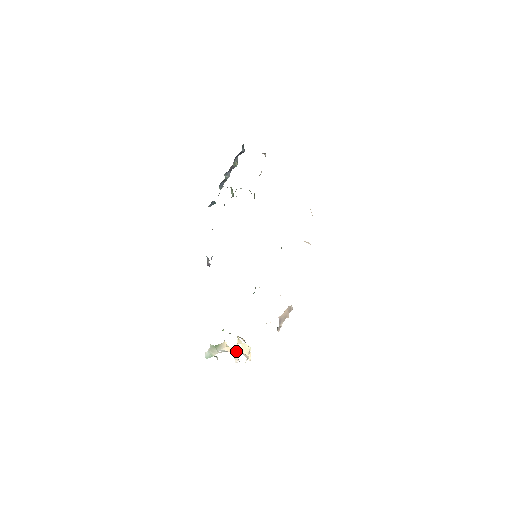
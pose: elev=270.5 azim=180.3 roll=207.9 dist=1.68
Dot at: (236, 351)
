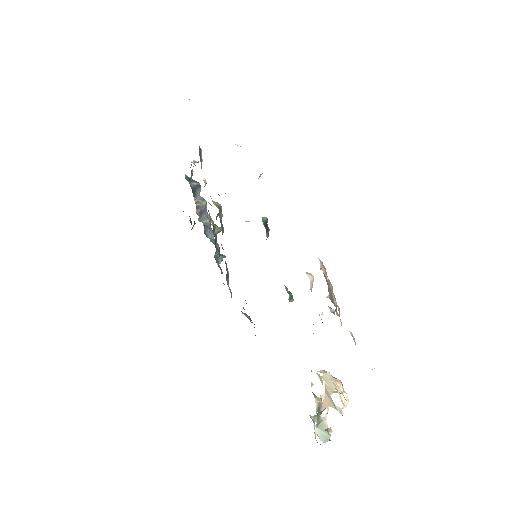
Dot at: (329, 397)
